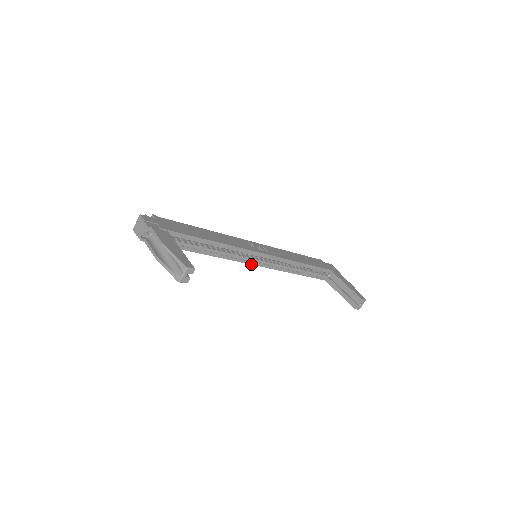
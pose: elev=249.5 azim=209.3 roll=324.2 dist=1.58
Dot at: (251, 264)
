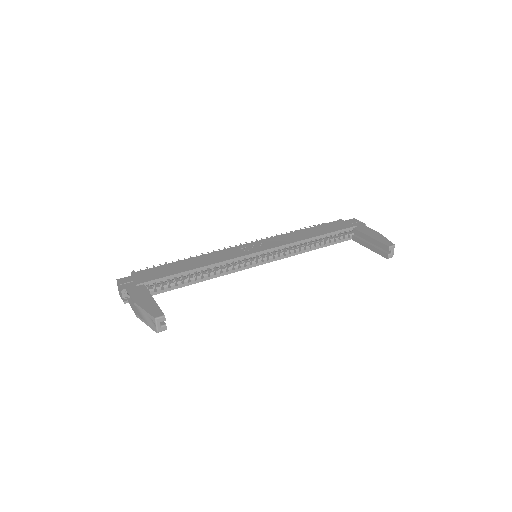
Dot at: occluded
